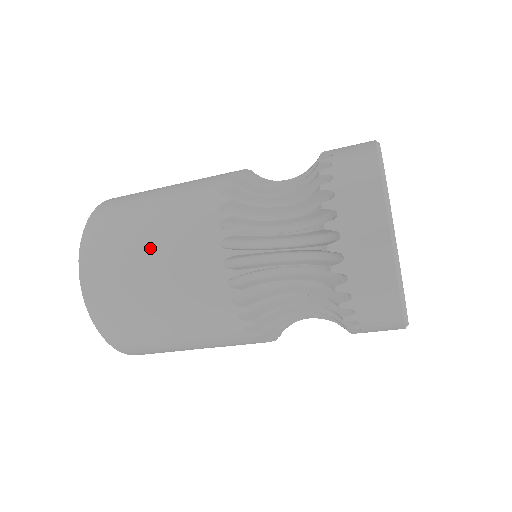
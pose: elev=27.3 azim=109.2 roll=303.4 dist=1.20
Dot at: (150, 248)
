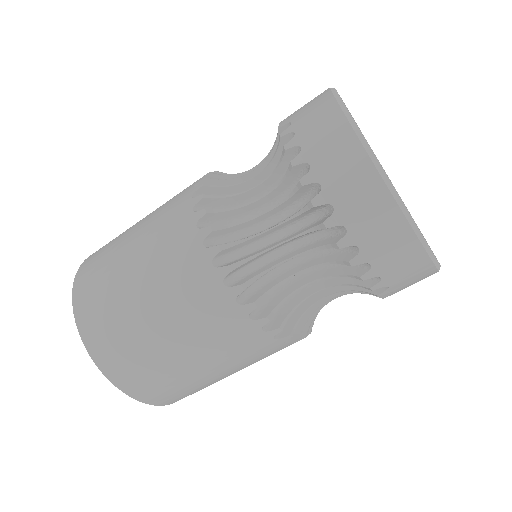
Dot at: (165, 333)
